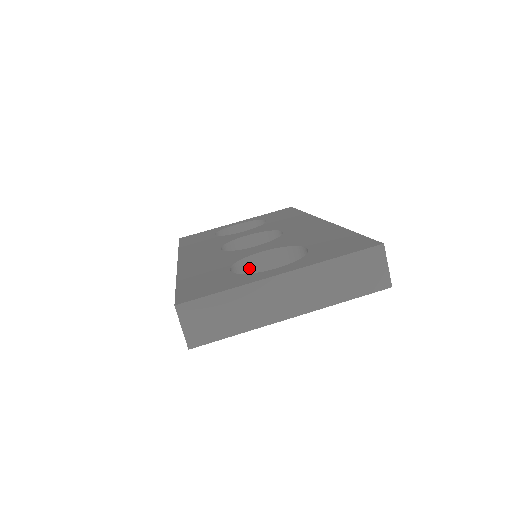
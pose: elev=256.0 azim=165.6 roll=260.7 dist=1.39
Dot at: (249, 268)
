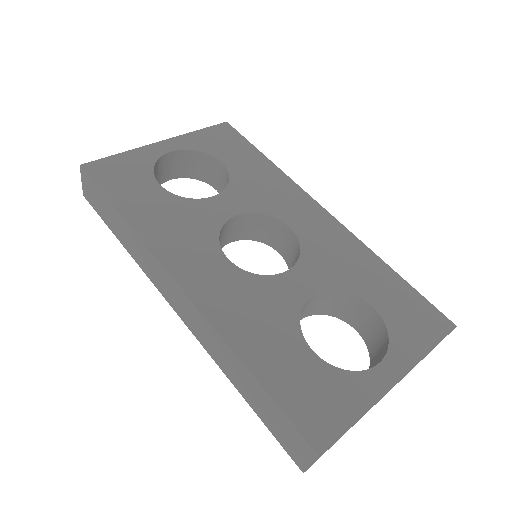
Dot at: occluded
